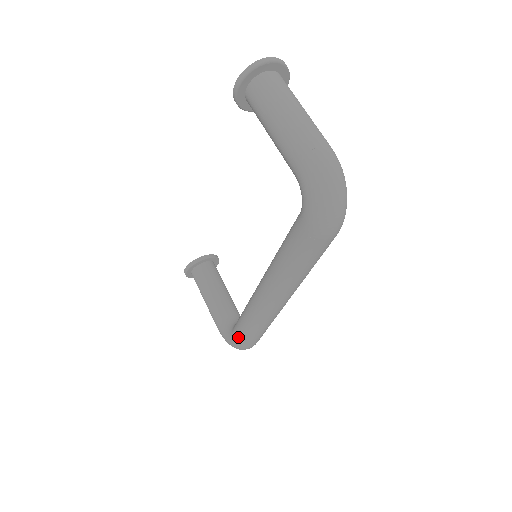
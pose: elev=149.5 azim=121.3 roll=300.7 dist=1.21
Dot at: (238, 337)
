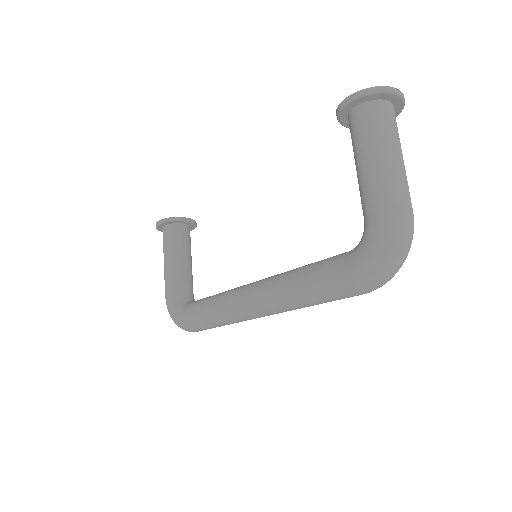
Dot at: (189, 318)
